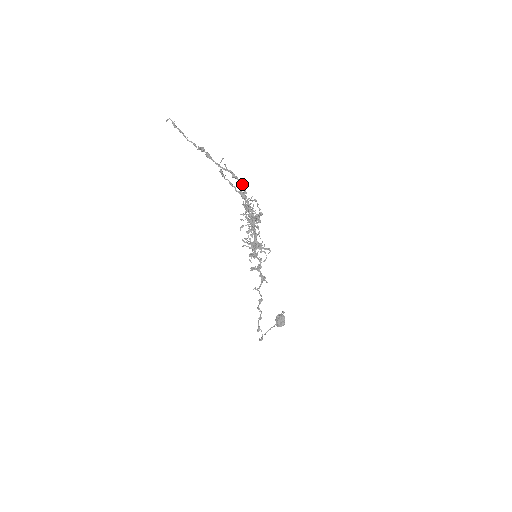
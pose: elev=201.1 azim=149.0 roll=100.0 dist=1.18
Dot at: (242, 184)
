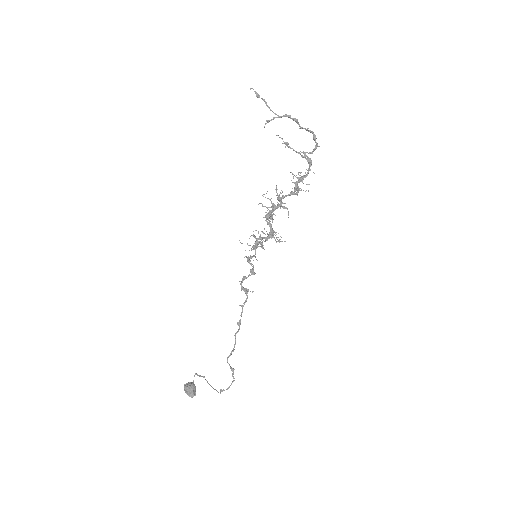
Dot at: (306, 152)
